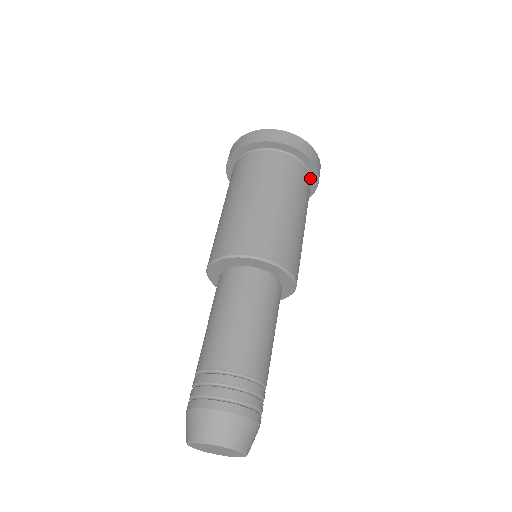
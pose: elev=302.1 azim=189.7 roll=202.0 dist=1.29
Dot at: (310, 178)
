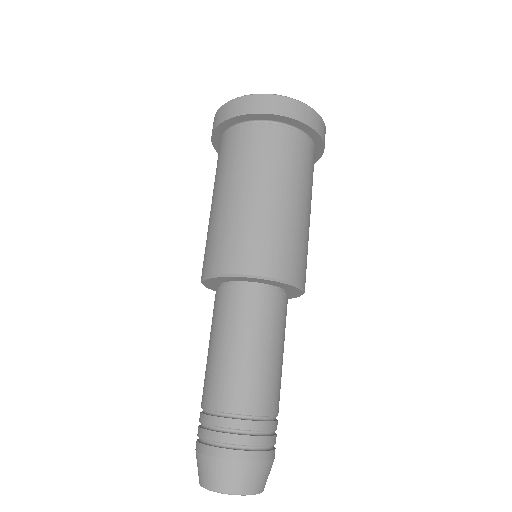
Dot at: (295, 131)
